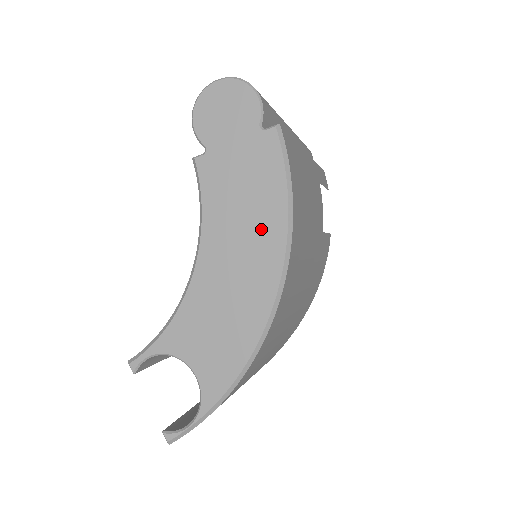
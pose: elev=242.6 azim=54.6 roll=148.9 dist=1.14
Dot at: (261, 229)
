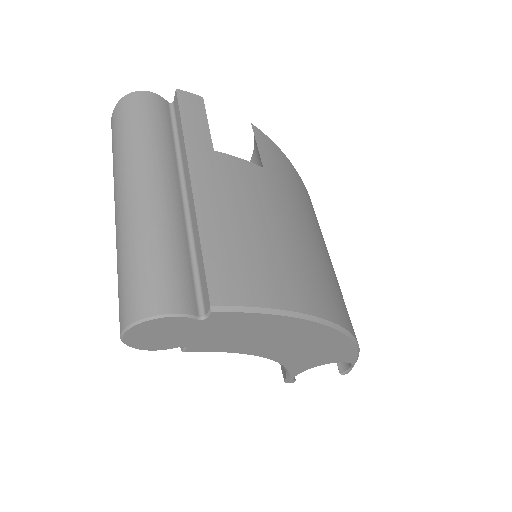
Dot at: (285, 331)
